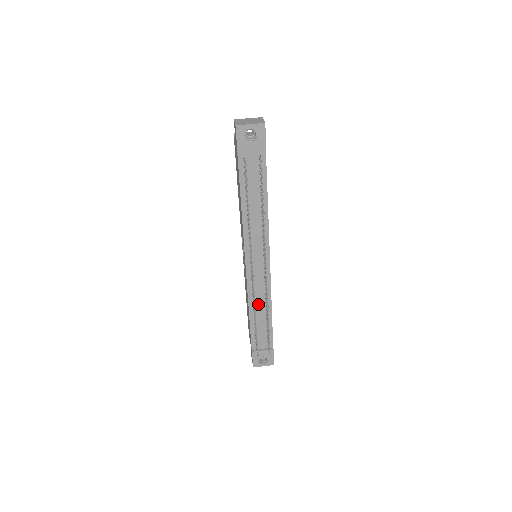
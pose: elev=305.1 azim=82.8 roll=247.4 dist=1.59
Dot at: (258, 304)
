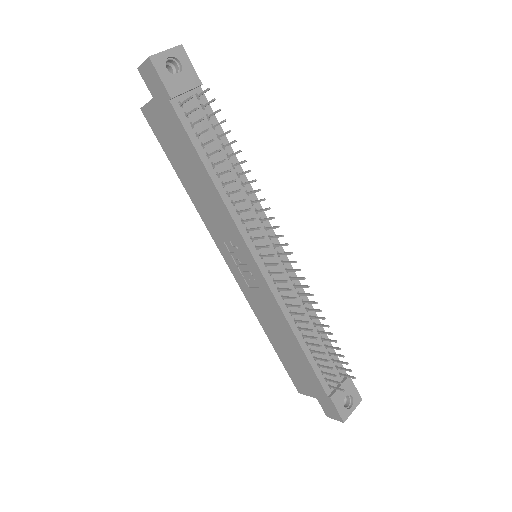
Dot at: (299, 317)
